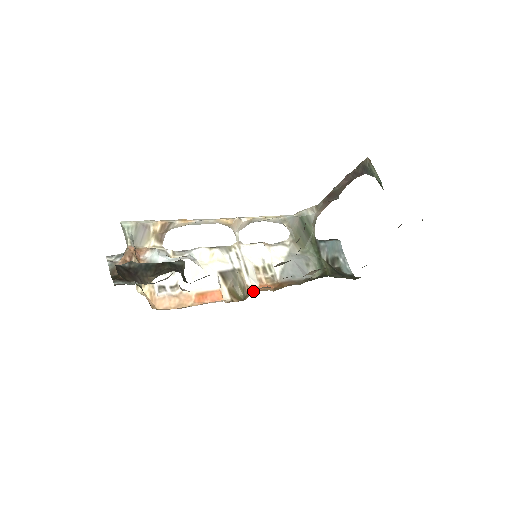
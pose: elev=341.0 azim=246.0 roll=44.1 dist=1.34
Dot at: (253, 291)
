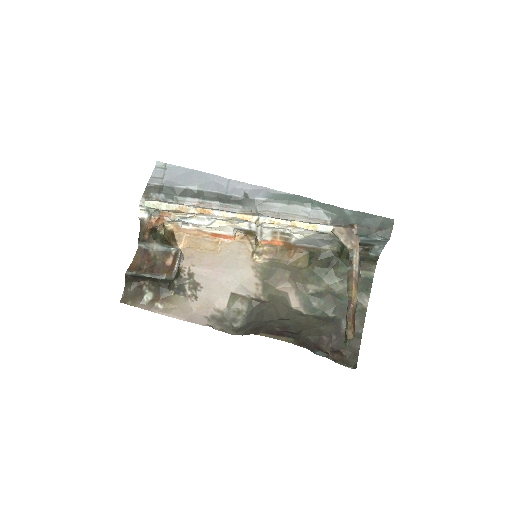
Dot at: (250, 258)
